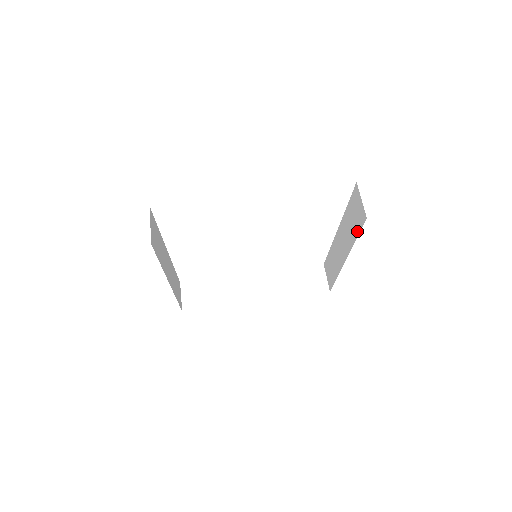
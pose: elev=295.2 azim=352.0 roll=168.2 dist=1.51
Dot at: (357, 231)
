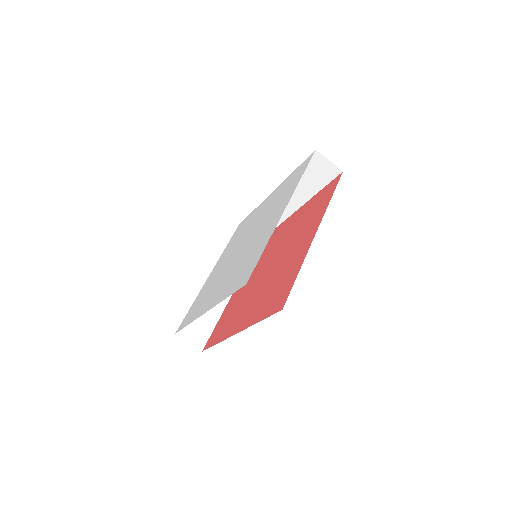
Dot at: (323, 184)
